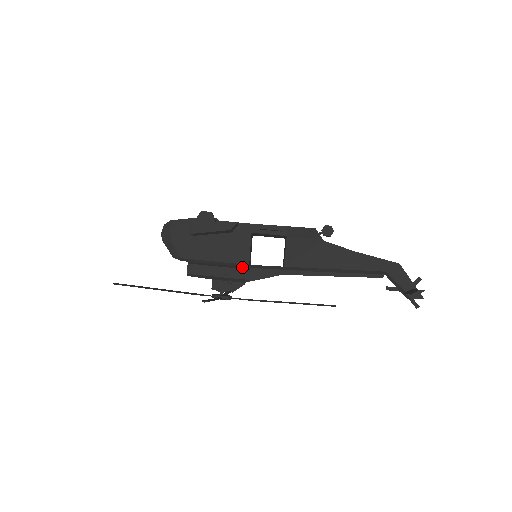
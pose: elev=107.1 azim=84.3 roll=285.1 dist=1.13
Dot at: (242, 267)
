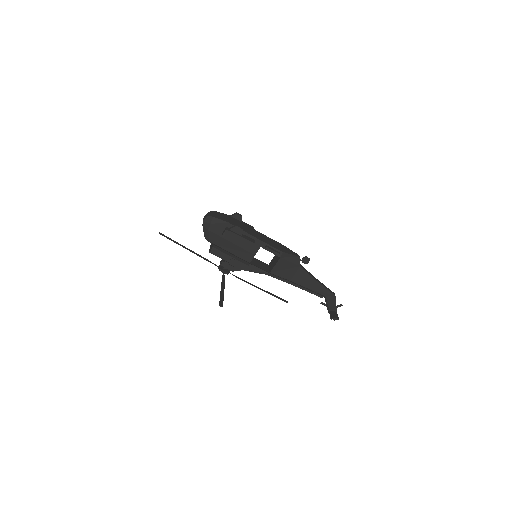
Dot at: (245, 262)
